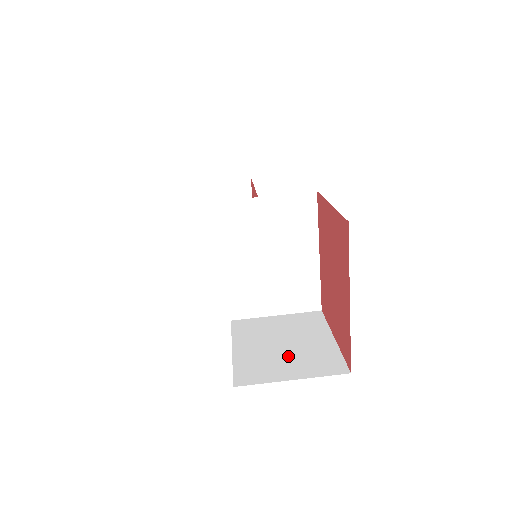
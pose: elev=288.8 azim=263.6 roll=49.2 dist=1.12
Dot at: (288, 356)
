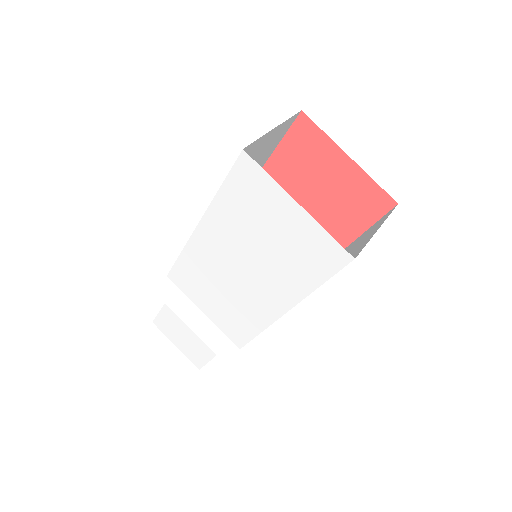
Dot at: (355, 248)
